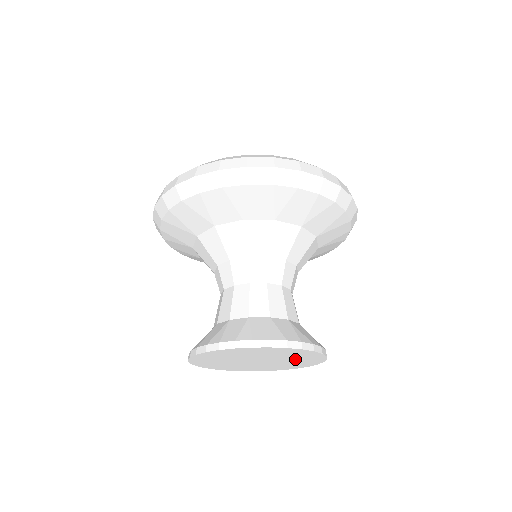
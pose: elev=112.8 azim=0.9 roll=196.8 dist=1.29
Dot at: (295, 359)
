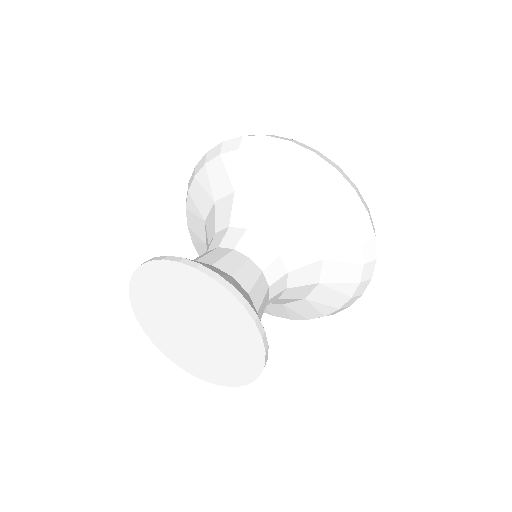
Dot at: (216, 313)
